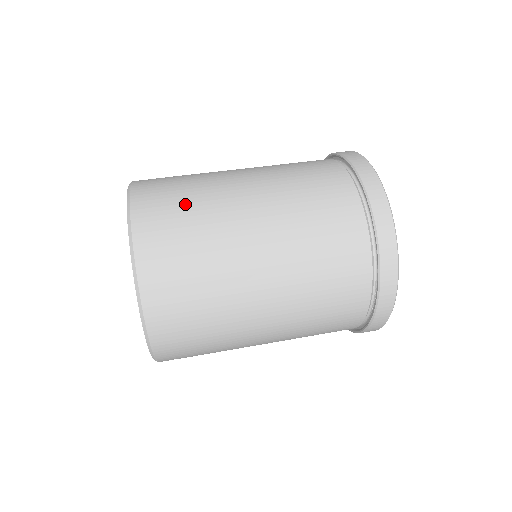
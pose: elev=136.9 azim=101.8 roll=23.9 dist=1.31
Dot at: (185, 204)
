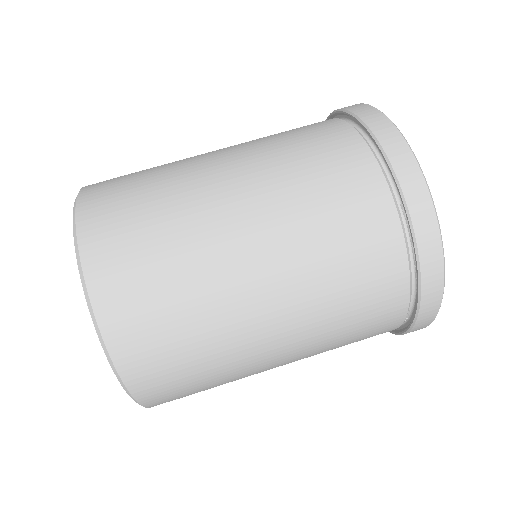
Dot at: (142, 173)
